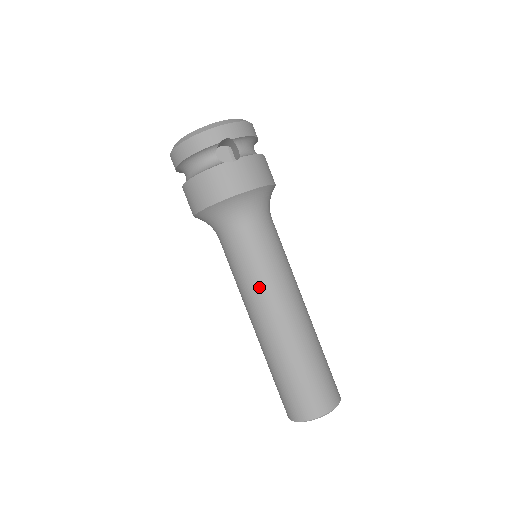
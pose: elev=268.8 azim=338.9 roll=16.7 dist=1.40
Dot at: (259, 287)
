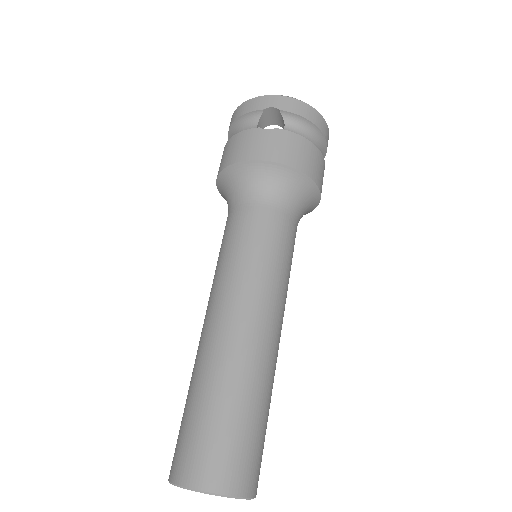
Dot at: (224, 275)
